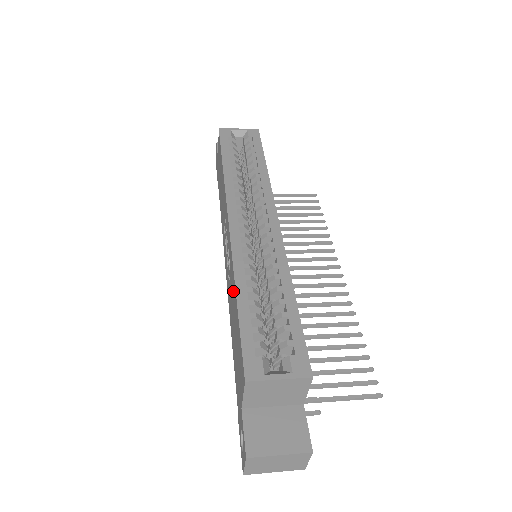
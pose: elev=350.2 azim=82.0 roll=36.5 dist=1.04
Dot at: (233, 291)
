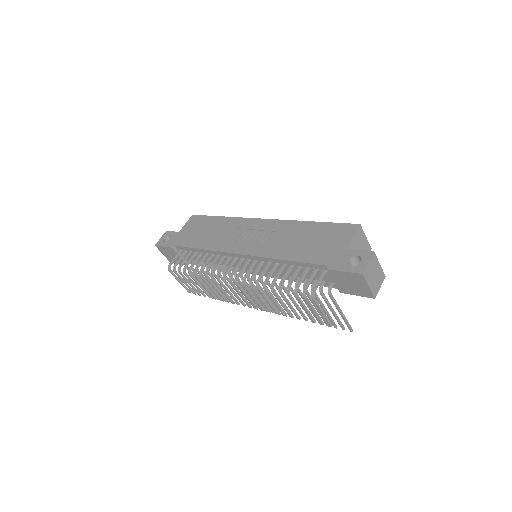
Dot at: (296, 229)
